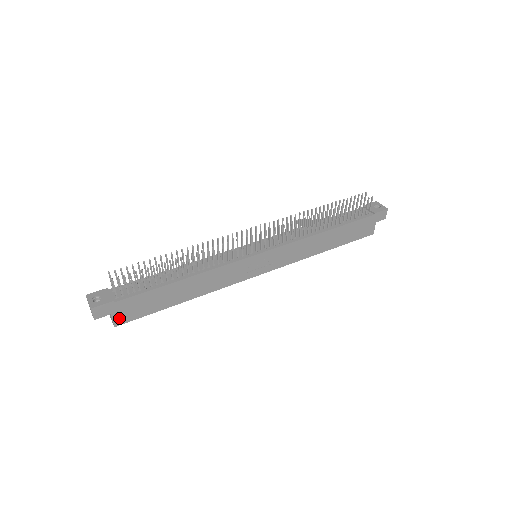
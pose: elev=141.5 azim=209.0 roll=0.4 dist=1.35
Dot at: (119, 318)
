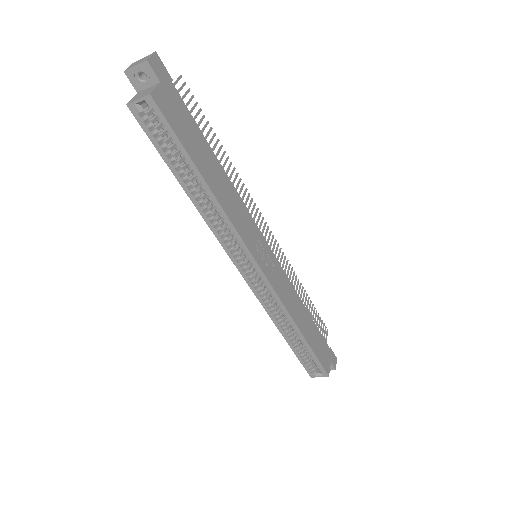
Dot at: (160, 97)
